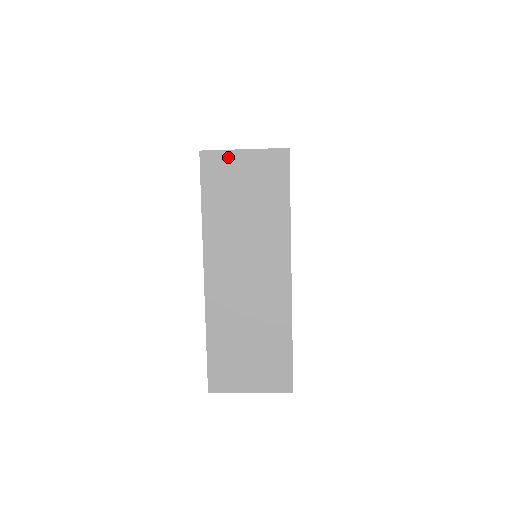
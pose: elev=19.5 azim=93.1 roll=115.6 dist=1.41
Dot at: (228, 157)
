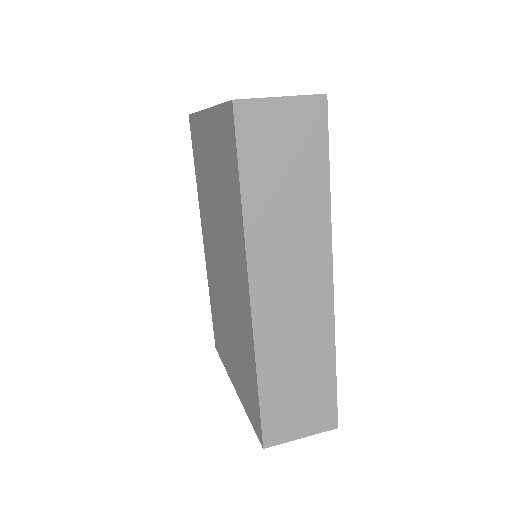
Dot at: (286, 438)
